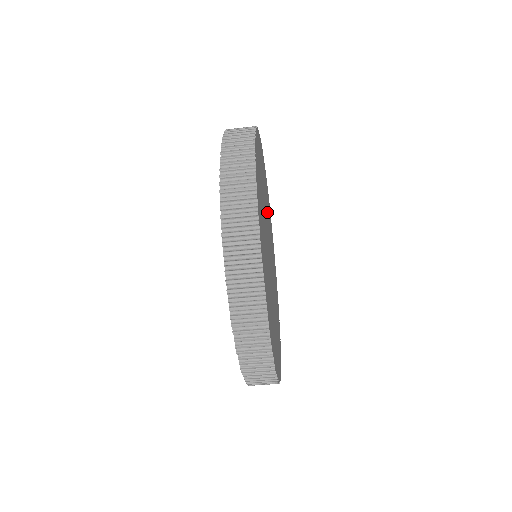
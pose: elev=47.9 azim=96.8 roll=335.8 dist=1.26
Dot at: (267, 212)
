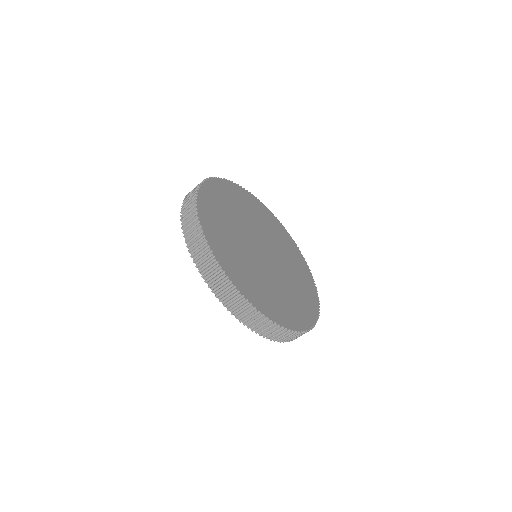
Dot at: (247, 219)
